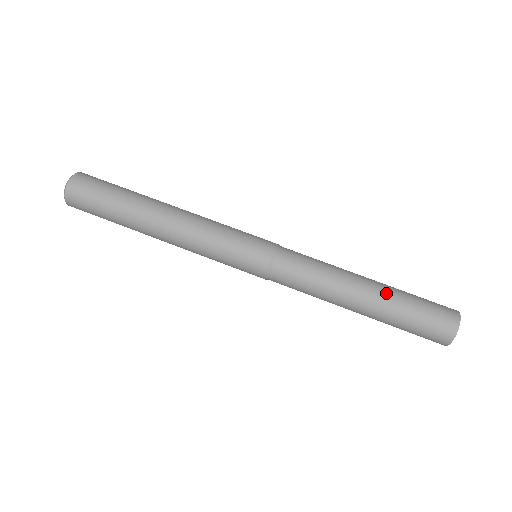
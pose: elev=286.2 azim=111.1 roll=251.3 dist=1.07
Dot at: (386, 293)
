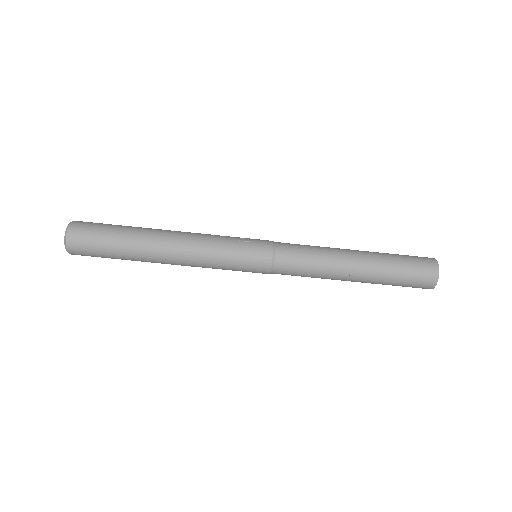
Dot at: (373, 275)
